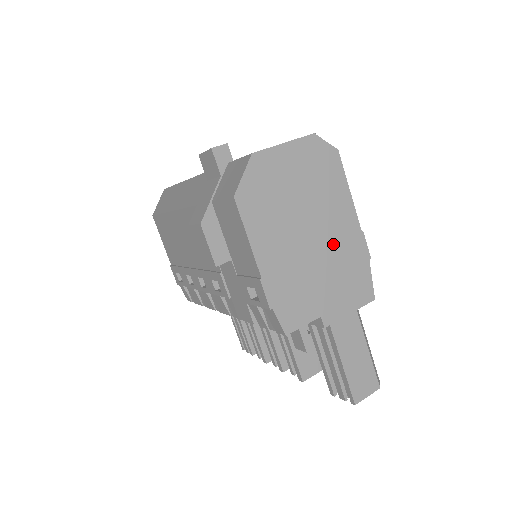
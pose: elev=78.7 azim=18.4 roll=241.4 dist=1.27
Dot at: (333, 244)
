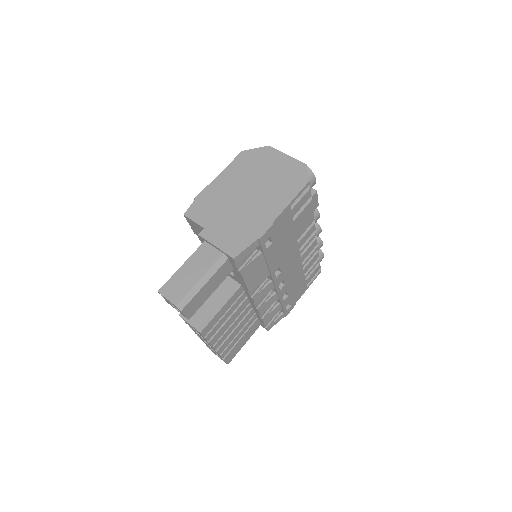
Dot at: (252, 210)
